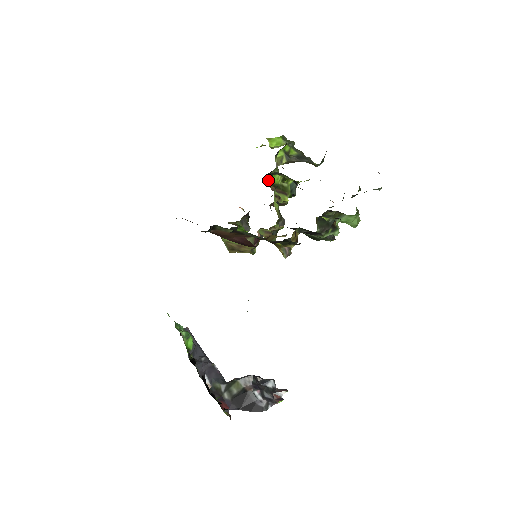
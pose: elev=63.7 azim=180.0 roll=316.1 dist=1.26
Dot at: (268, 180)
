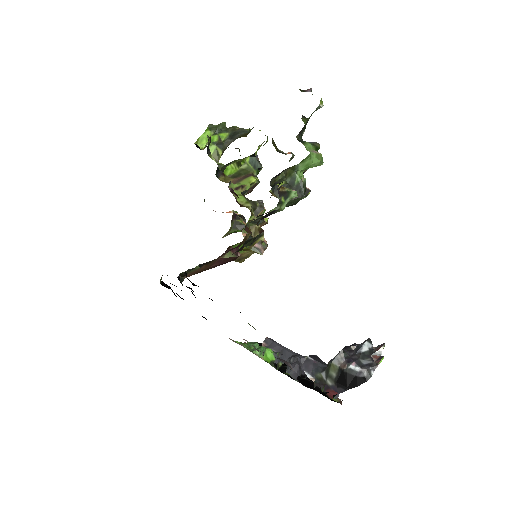
Dot at: (222, 178)
